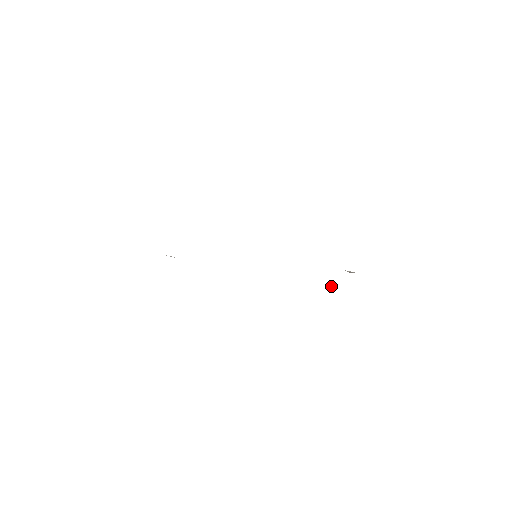
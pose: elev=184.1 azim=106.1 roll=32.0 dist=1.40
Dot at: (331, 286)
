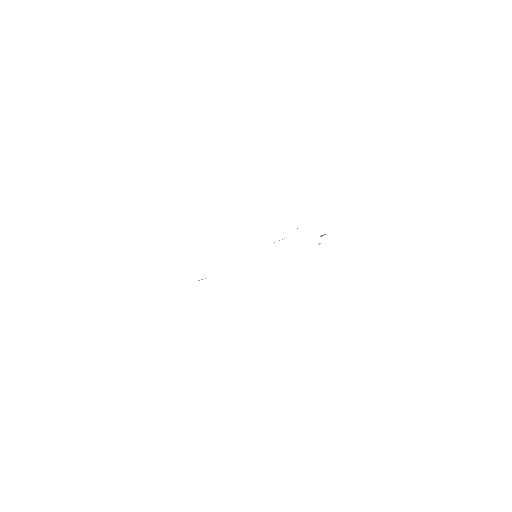
Dot at: (319, 243)
